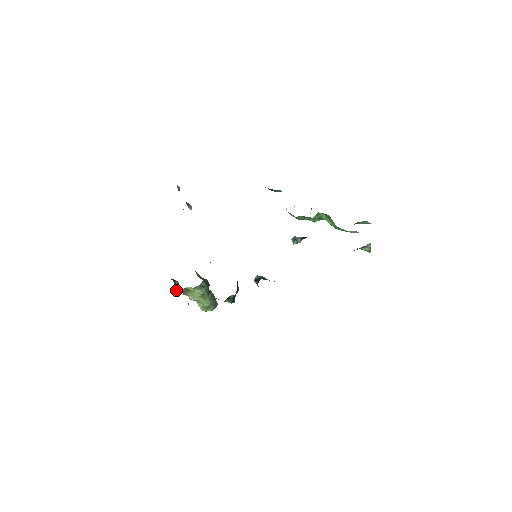
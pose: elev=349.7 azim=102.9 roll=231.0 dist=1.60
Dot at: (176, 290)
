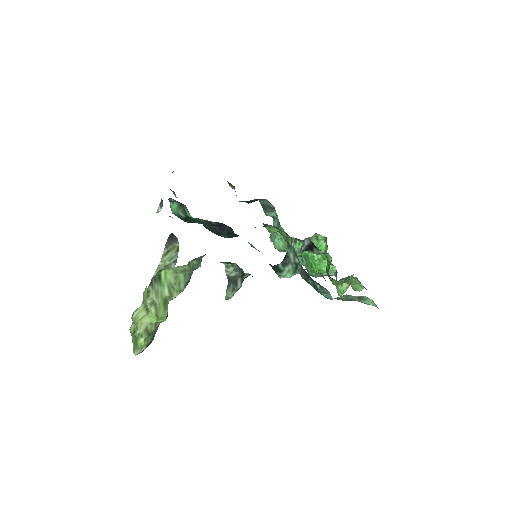
Dot at: (164, 258)
